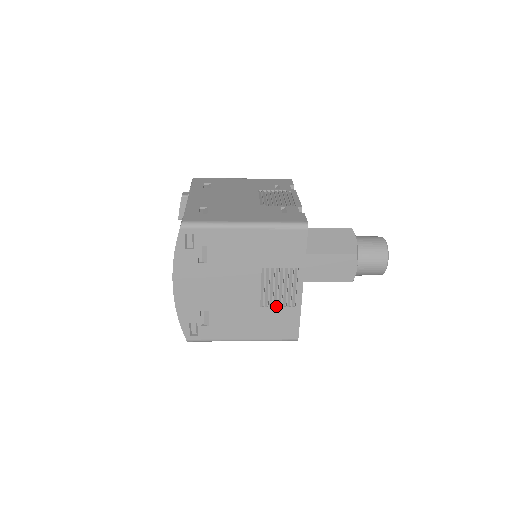
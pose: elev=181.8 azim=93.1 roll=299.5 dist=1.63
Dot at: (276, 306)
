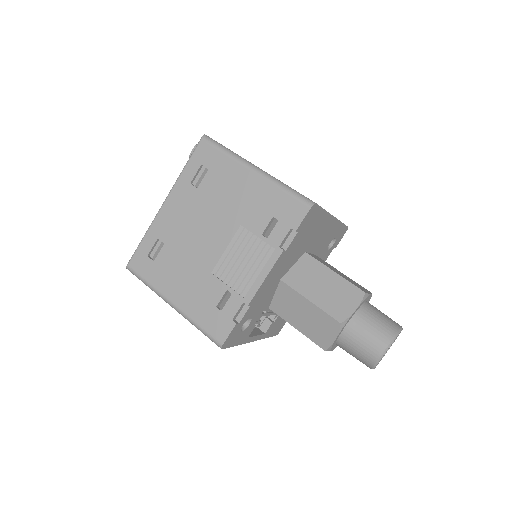
Dot at: occluded
